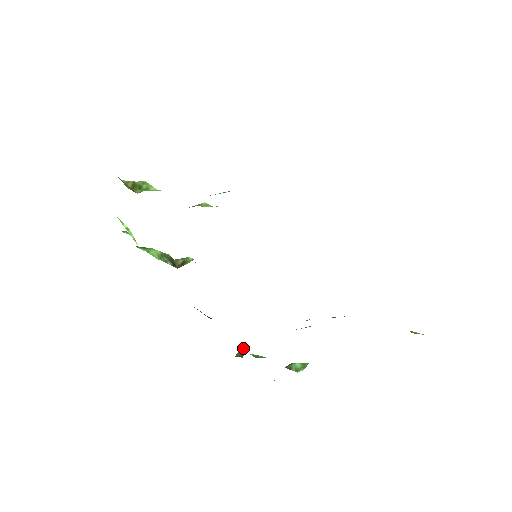
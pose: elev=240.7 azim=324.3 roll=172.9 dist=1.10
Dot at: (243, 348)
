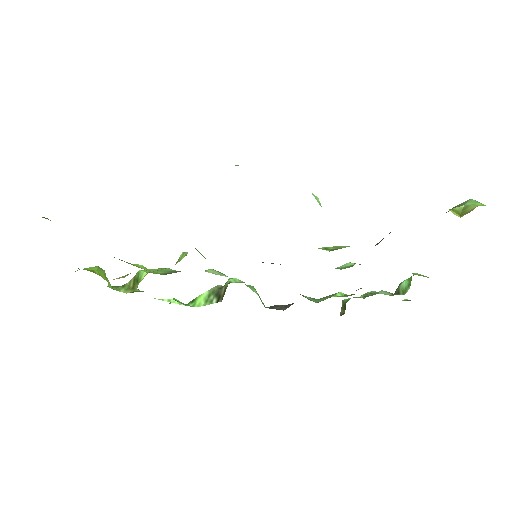
Dot at: (345, 300)
